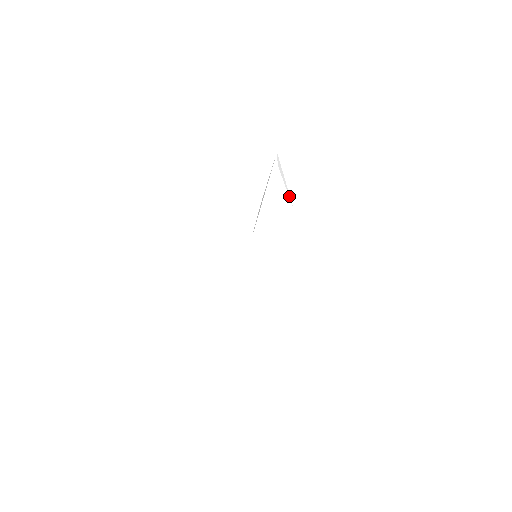
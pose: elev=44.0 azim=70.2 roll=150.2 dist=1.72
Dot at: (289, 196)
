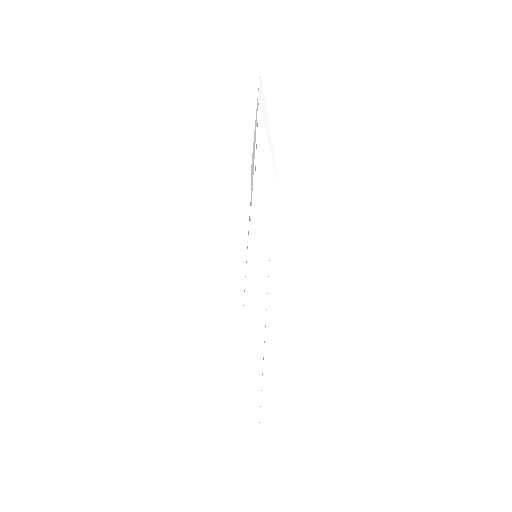
Dot at: (273, 164)
